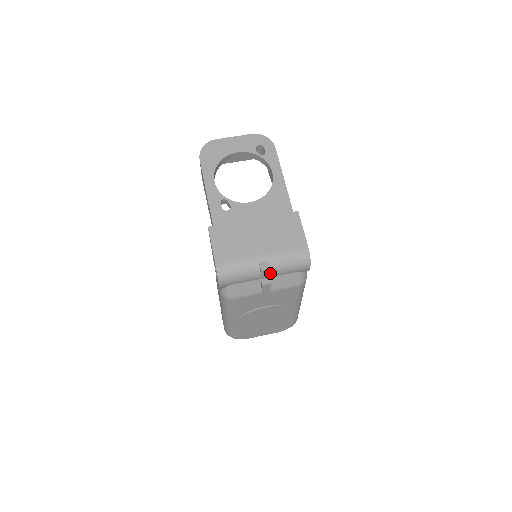
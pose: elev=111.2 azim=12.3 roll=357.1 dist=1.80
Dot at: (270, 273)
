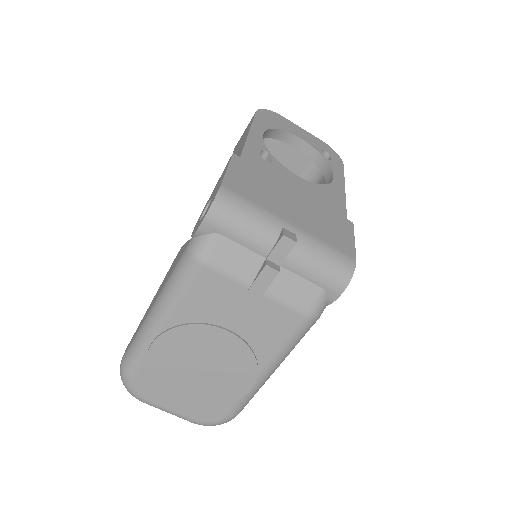
Dot at: (286, 257)
